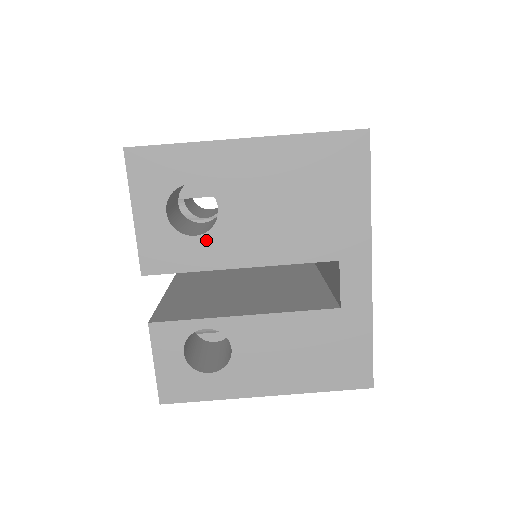
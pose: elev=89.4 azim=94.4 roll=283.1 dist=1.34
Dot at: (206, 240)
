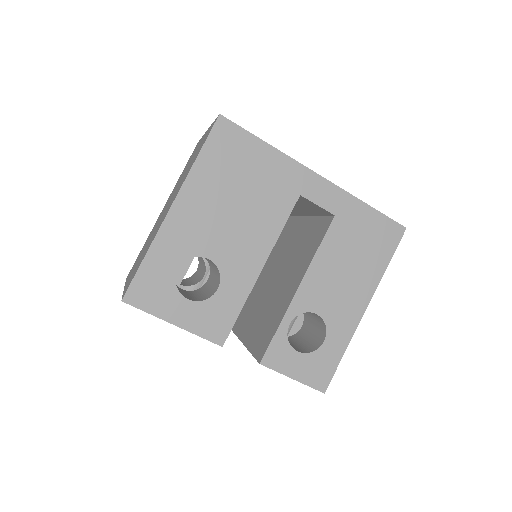
Dot at: (226, 283)
